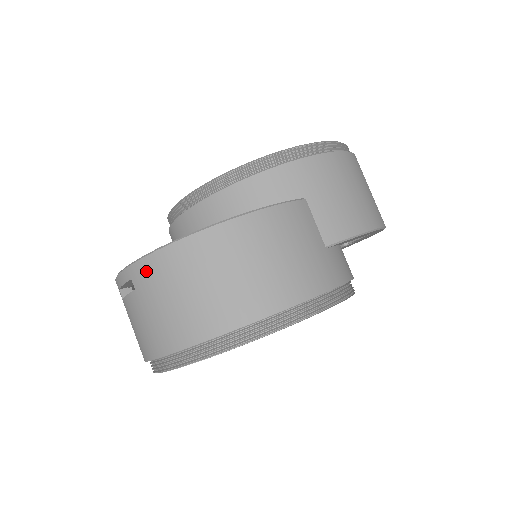
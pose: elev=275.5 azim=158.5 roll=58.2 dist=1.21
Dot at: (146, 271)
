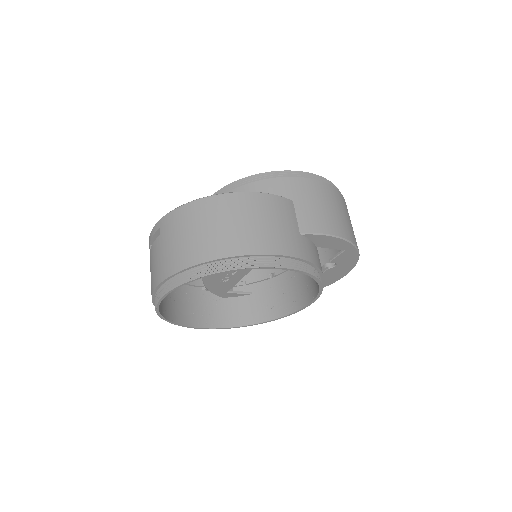
Dot at: (170, 220)
